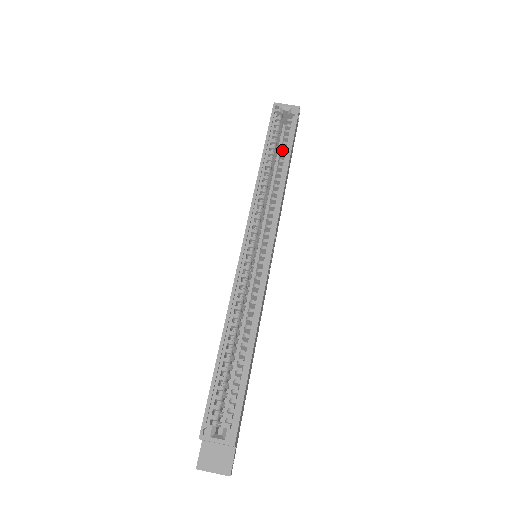
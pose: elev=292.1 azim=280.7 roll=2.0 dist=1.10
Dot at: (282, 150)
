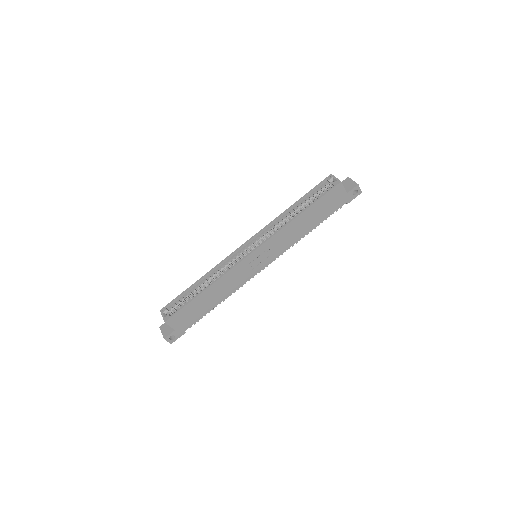
Dot at: (309, 204)
